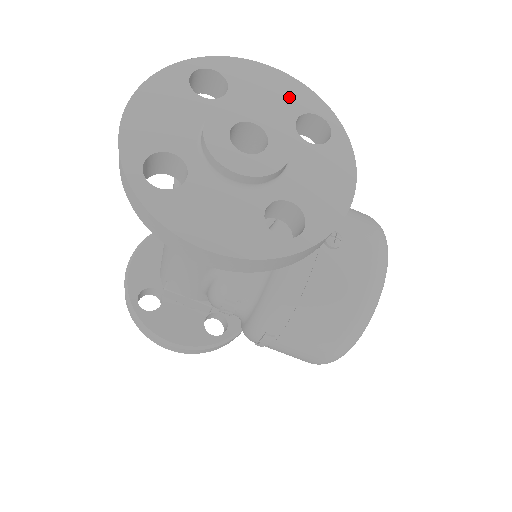
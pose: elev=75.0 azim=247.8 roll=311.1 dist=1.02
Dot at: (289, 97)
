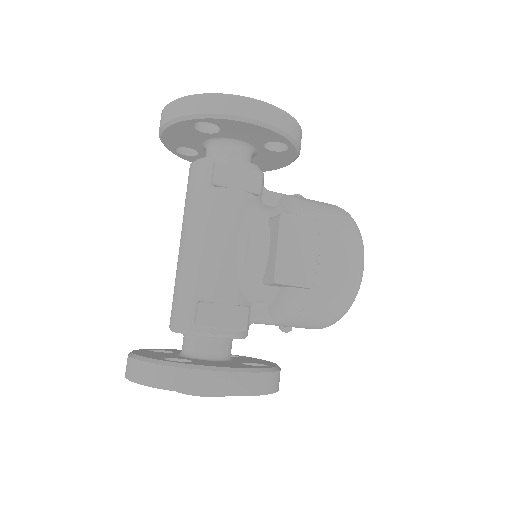
Dot at: occluded
